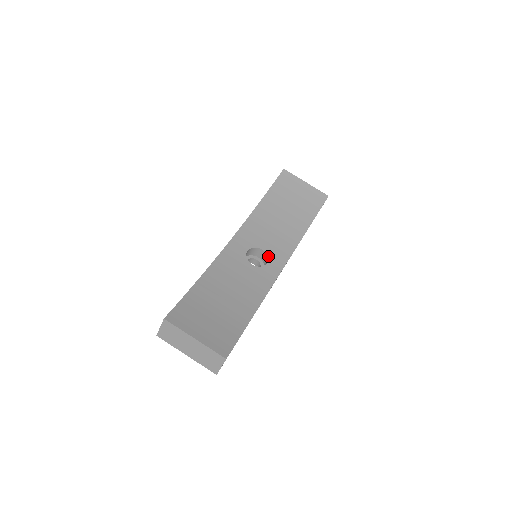
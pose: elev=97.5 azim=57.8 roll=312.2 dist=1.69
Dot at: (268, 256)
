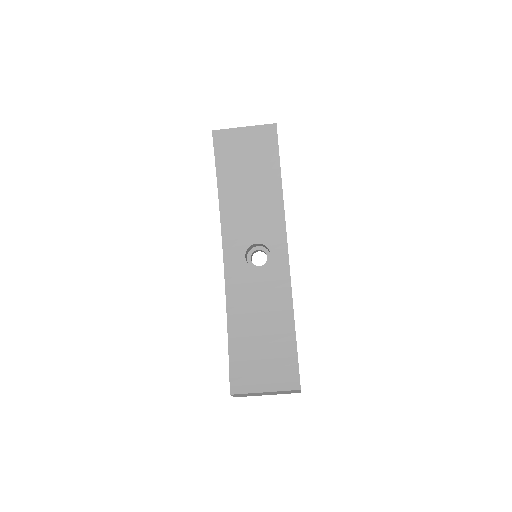
Dot at: (266, 246)
